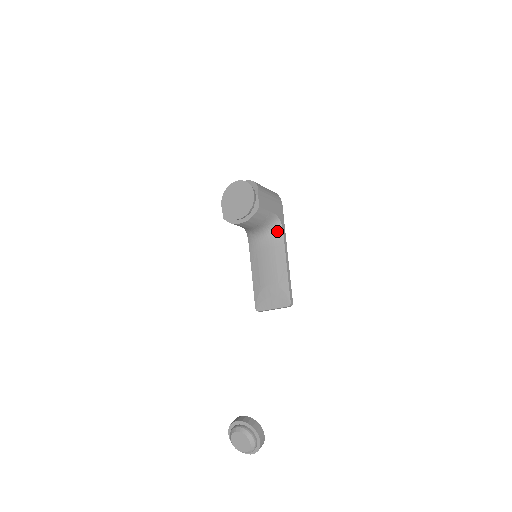
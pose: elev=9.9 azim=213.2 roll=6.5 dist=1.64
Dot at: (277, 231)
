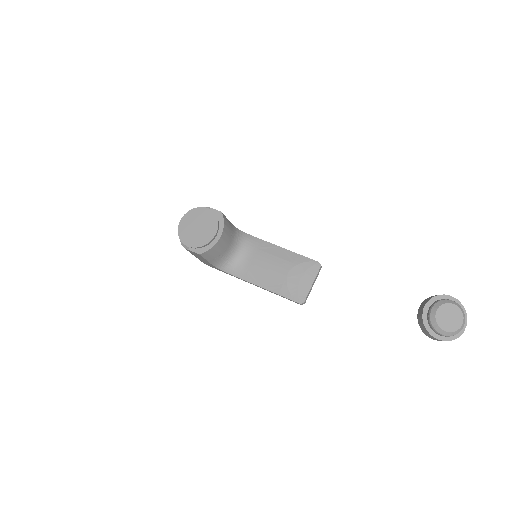
Dot at: (246, 238)
